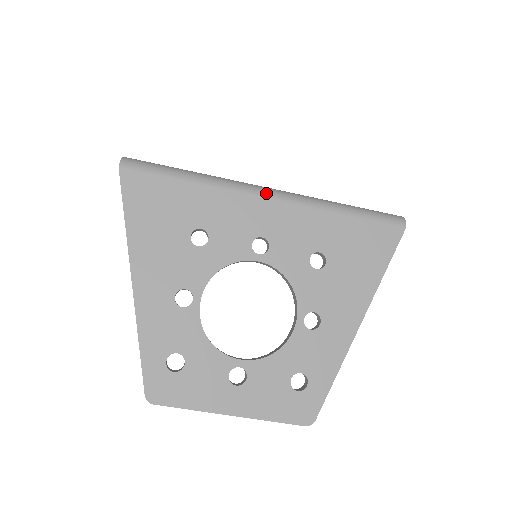
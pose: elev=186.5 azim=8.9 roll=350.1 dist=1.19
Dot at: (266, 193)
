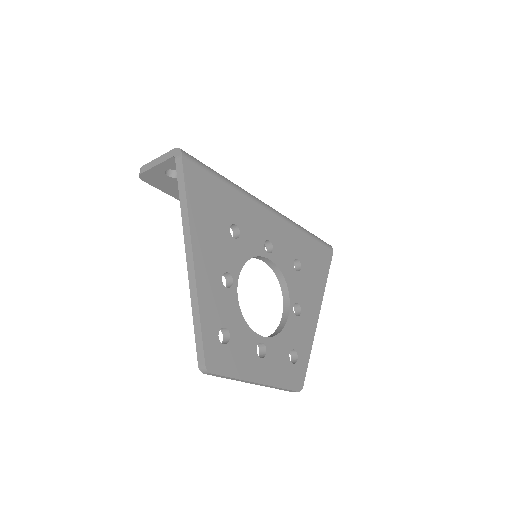
Dot at: (269, 207)
